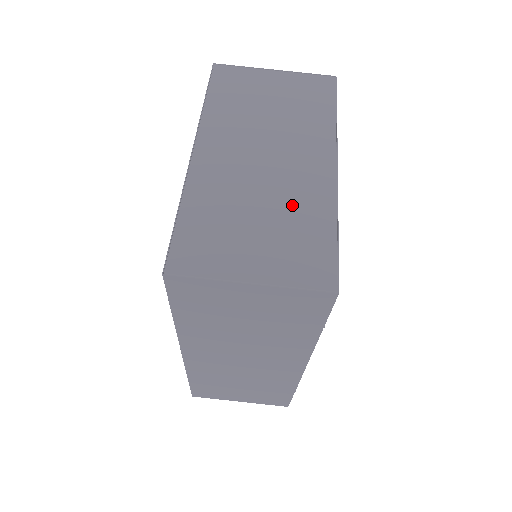
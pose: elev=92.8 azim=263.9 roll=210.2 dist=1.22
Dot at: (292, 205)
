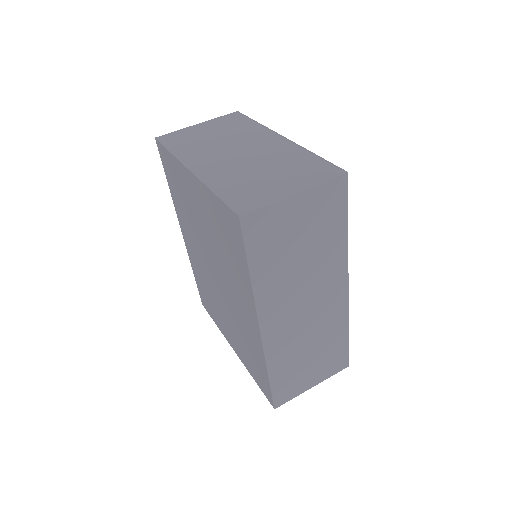
Dot at: (279, 159)
